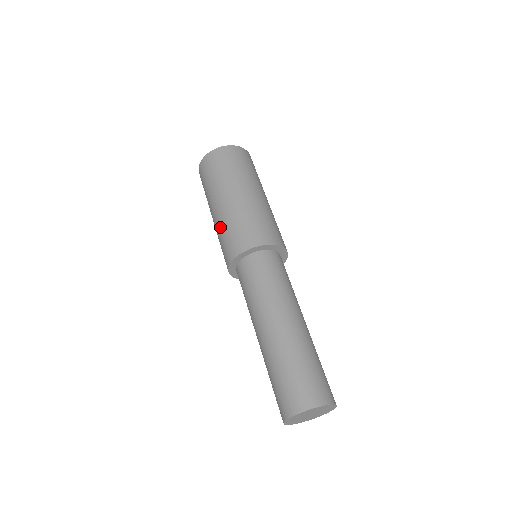
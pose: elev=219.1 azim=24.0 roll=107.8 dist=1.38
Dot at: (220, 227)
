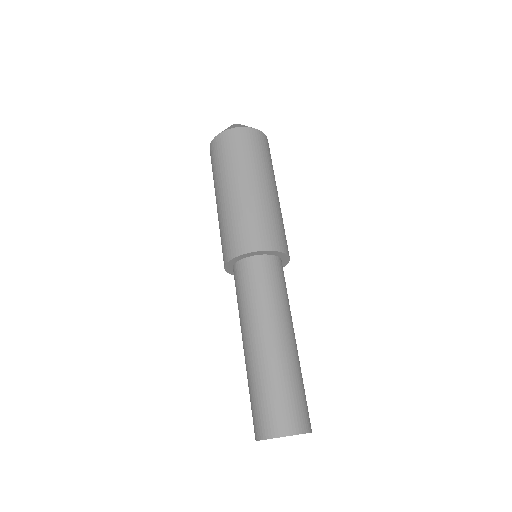
Dot at: occluded
